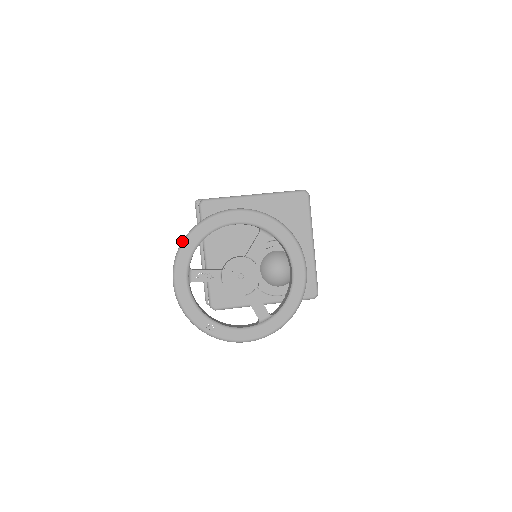
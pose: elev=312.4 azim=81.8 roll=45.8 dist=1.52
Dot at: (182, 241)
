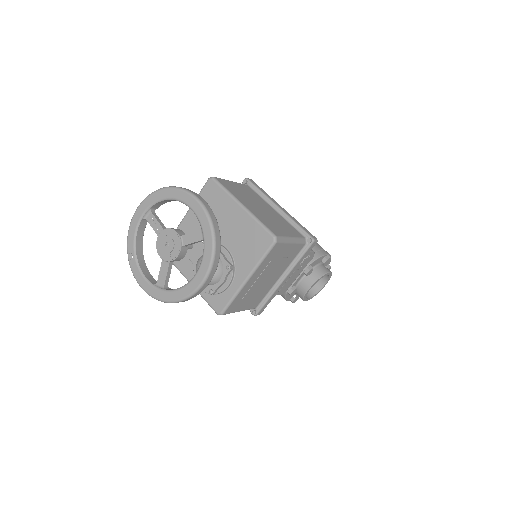
Dot at: occluded
